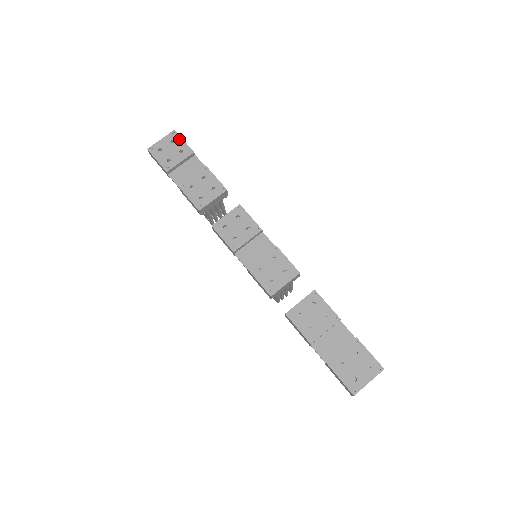
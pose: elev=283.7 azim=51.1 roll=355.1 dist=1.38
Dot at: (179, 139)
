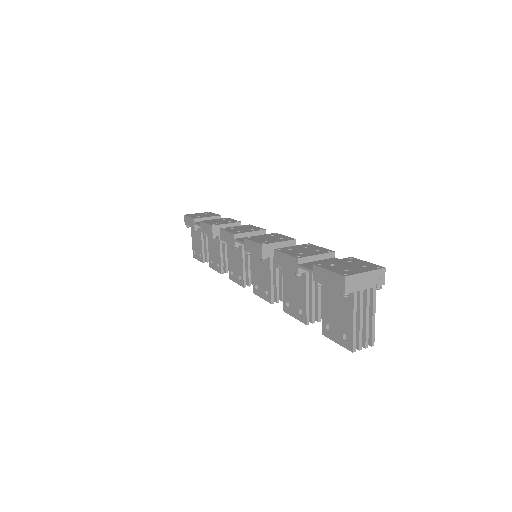
Dot at: (212, 213)
